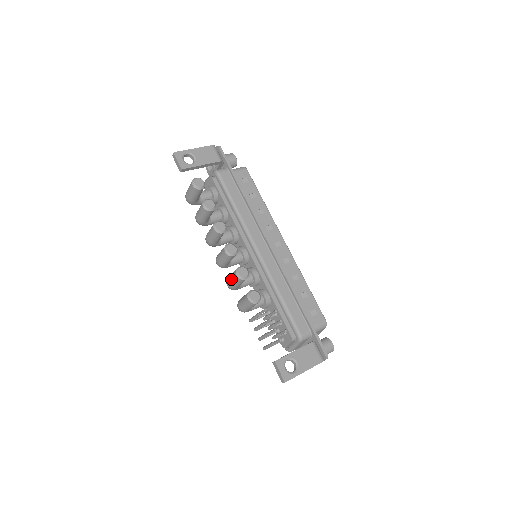
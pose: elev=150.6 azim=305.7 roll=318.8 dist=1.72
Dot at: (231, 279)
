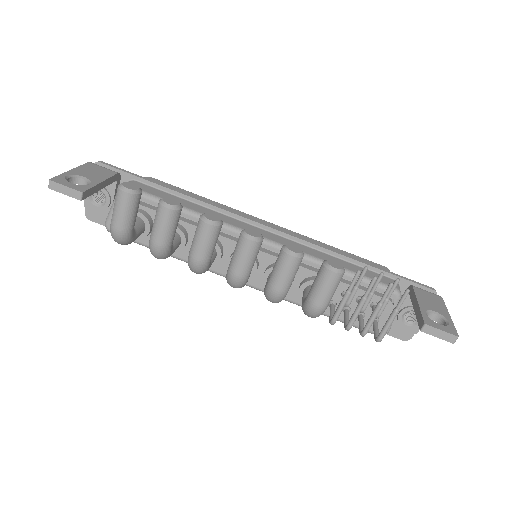
Dot at: (282, 274)
